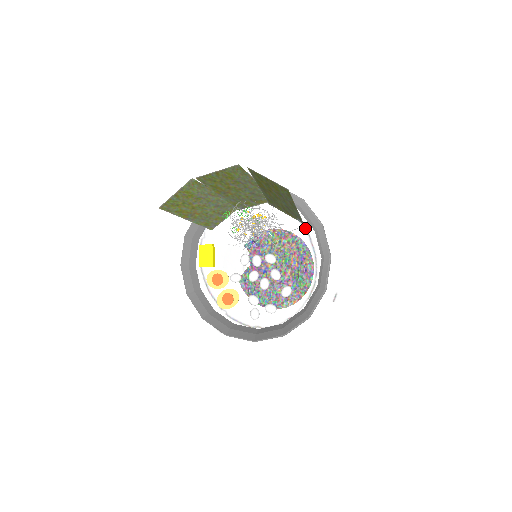
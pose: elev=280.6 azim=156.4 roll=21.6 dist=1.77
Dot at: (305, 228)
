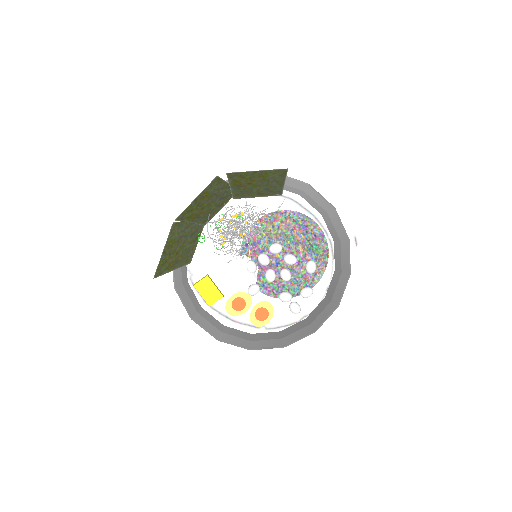
Dot at: (288, 198)
